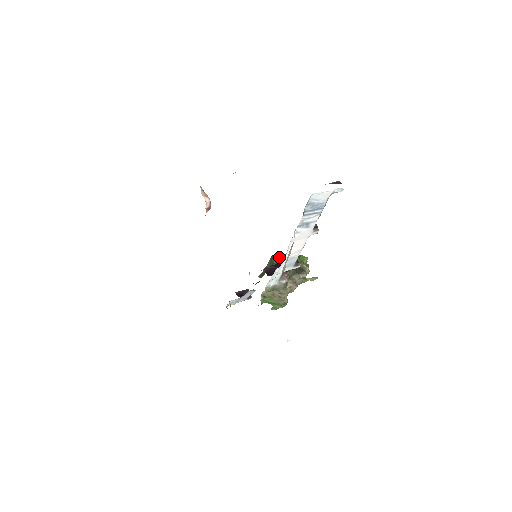
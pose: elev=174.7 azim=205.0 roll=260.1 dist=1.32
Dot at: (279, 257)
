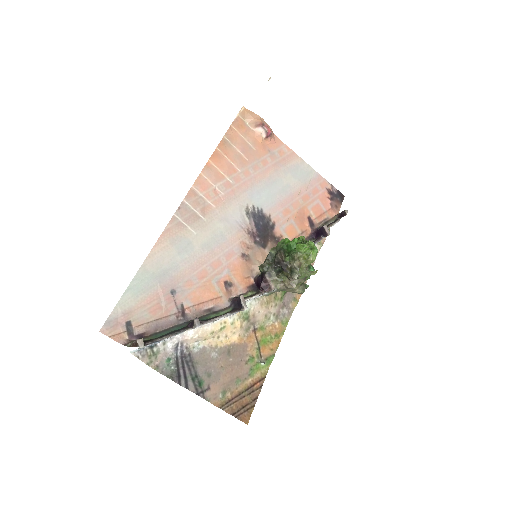
Dot at: (275, 253)
